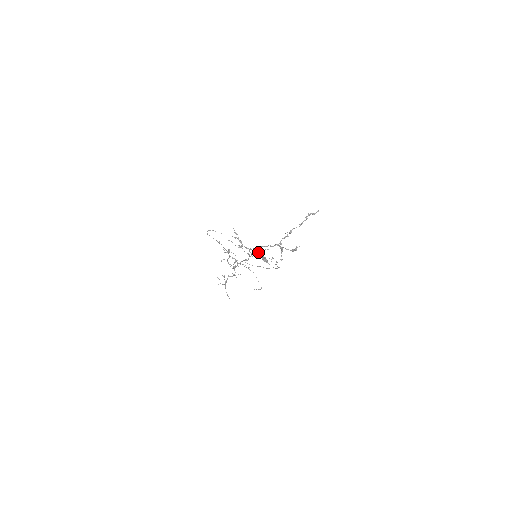
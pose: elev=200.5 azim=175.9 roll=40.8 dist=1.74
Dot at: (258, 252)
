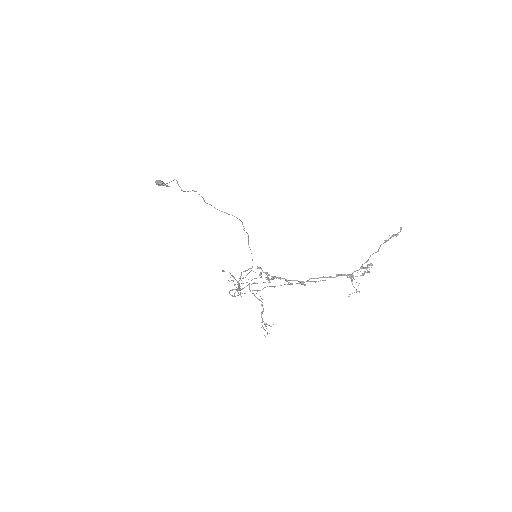
Dot at: occluded
